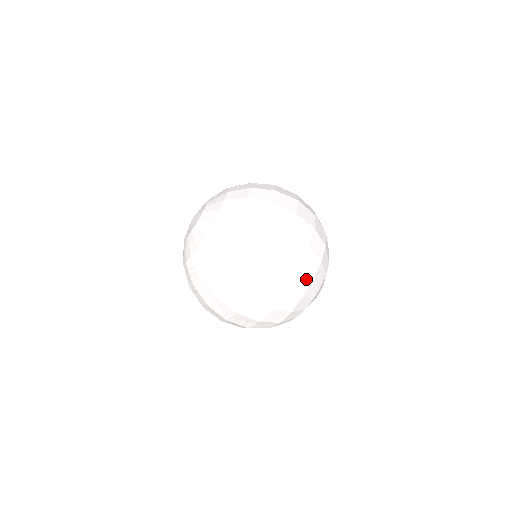
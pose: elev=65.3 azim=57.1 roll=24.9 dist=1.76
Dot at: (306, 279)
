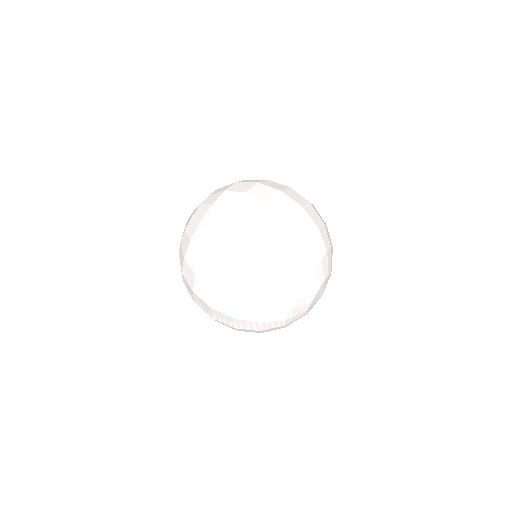
Dot at: (275, 271)
